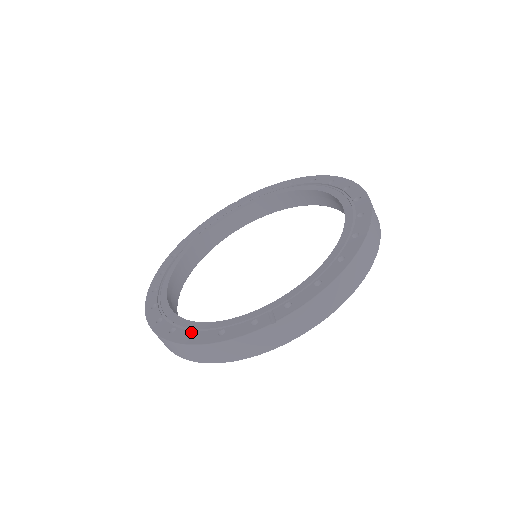
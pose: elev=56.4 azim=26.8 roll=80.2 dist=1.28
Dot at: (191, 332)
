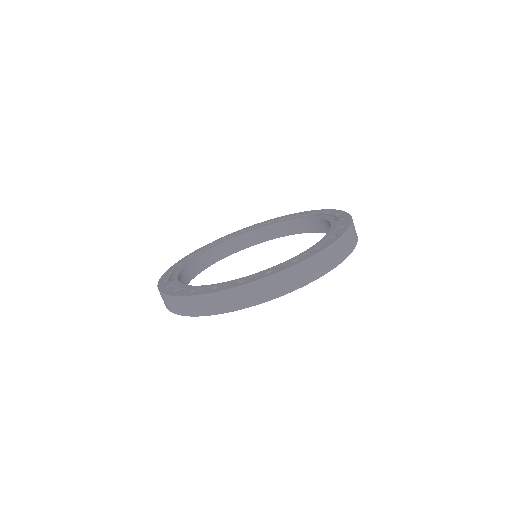
Dot at: (236, 282)
